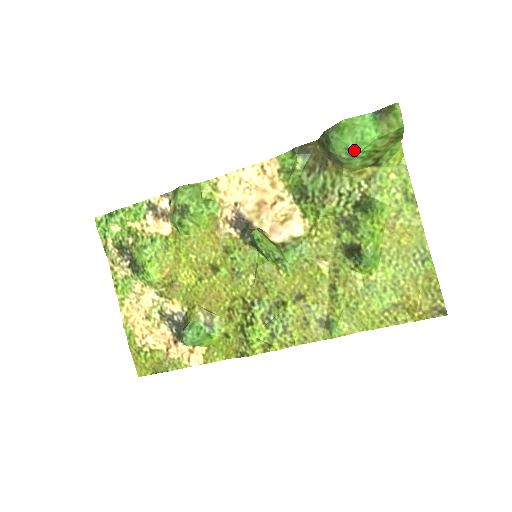
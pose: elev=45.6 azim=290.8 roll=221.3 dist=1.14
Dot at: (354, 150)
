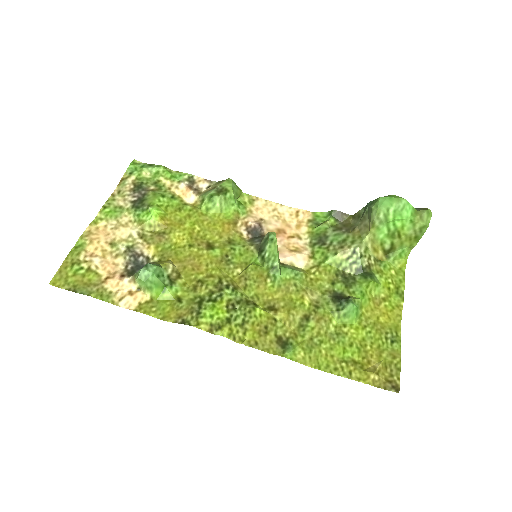
Dot at: (391, 215)
